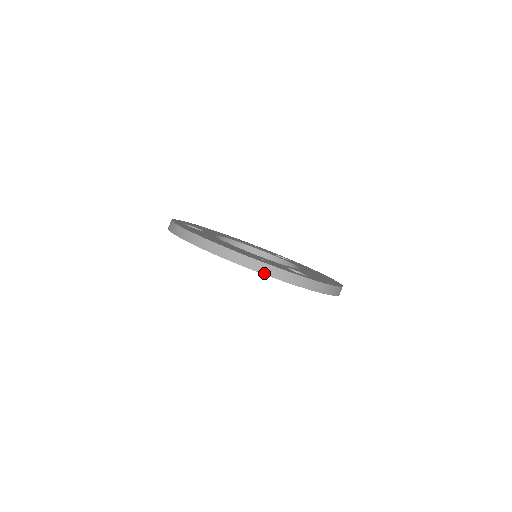
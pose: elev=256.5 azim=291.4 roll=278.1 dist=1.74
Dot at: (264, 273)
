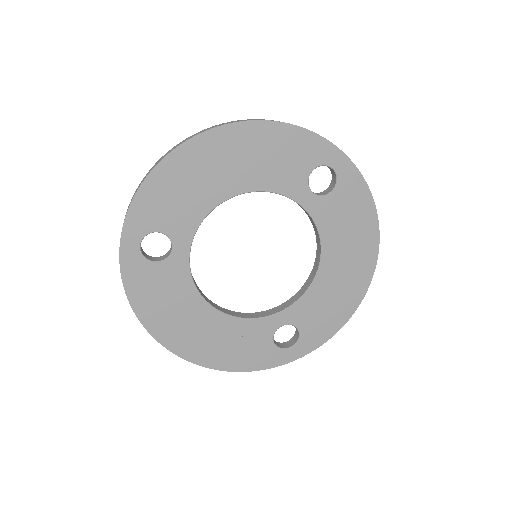
Dot at: occluded
